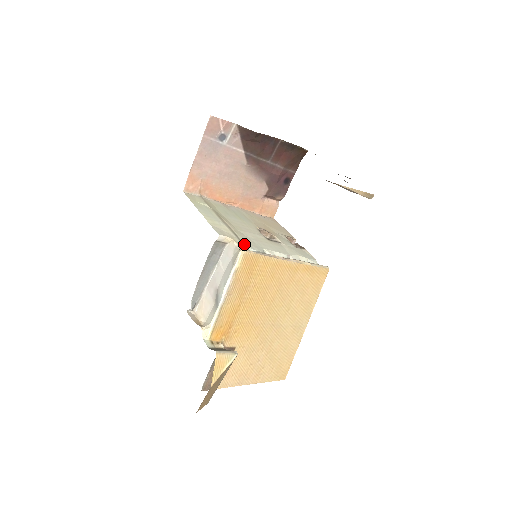
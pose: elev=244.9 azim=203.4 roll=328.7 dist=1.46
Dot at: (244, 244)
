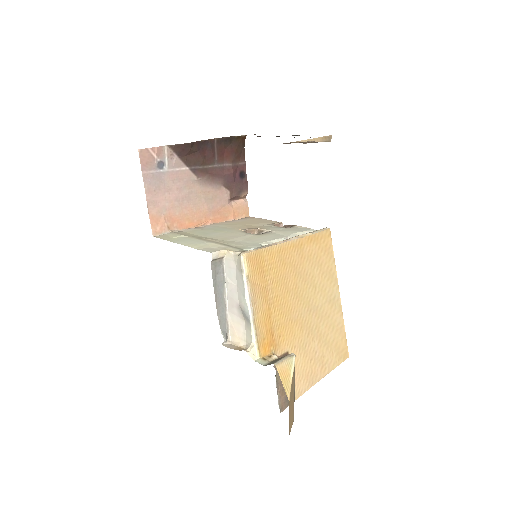
Dot at: (240, 248)
